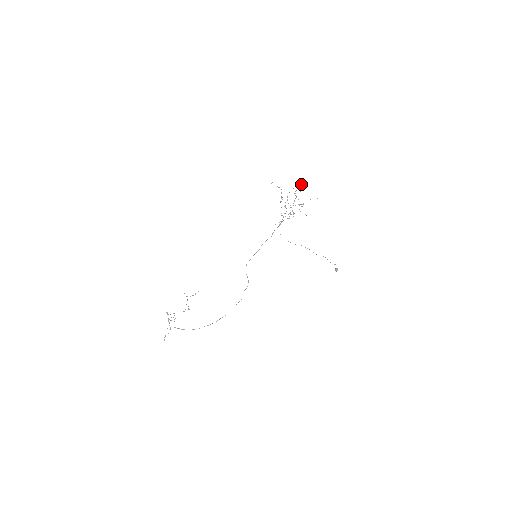
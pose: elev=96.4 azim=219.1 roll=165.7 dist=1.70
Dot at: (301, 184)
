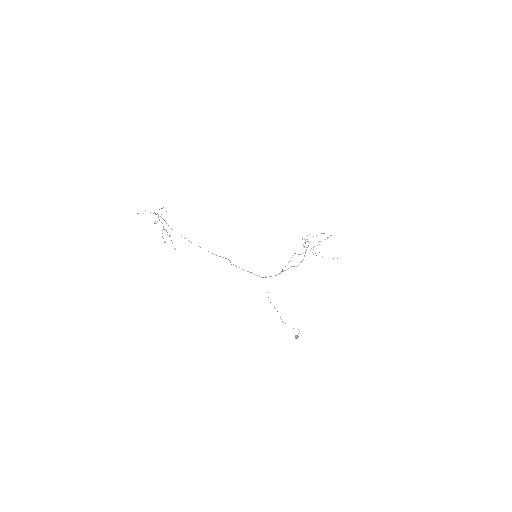
Dot at: (330, 235)
